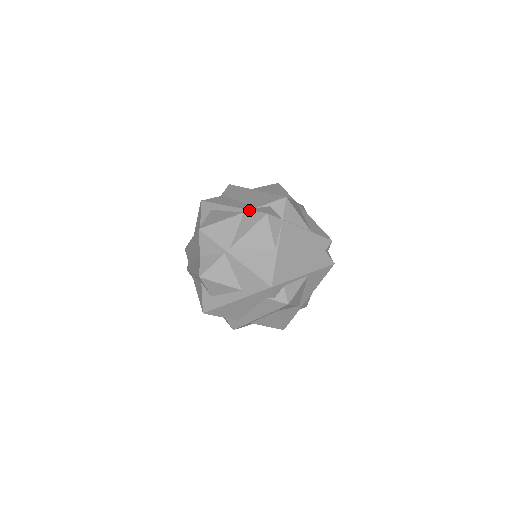
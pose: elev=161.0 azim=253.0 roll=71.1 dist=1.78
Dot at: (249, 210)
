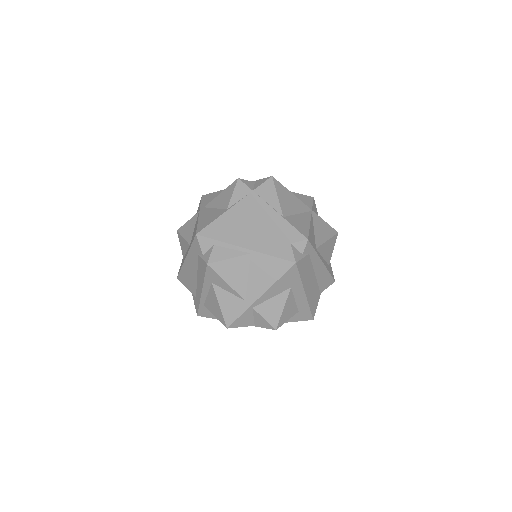
Dot at: occluded
